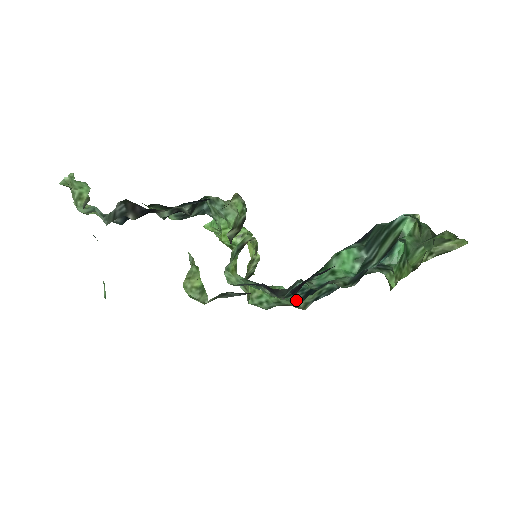
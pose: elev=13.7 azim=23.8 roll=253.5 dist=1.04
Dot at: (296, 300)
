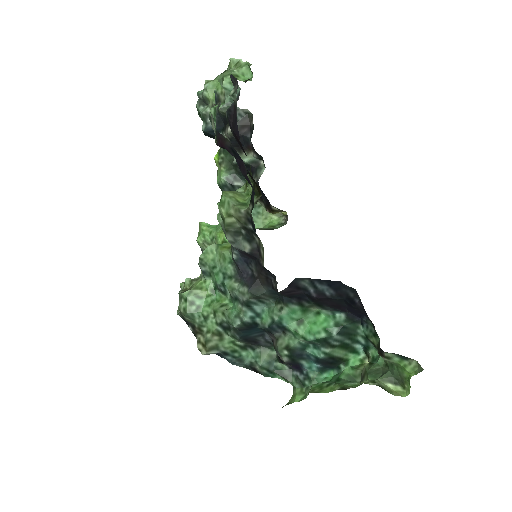
Dot at: (239, 320)
